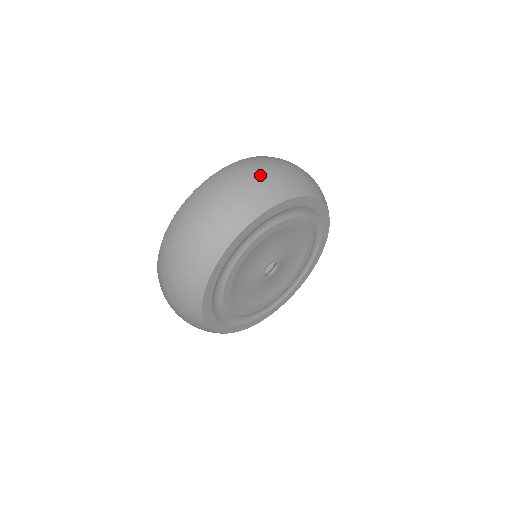
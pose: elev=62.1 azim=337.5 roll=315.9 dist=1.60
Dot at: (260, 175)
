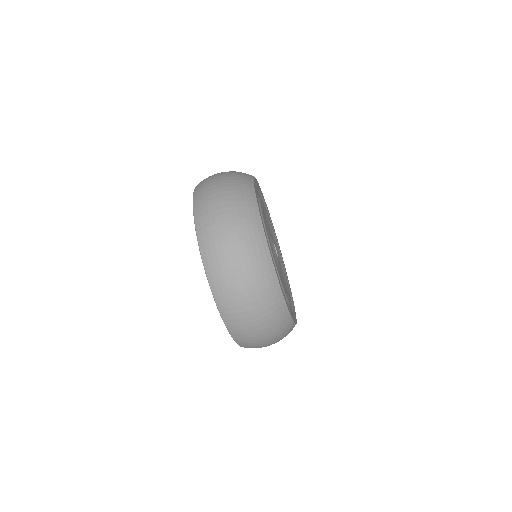
Dot at: occluded
